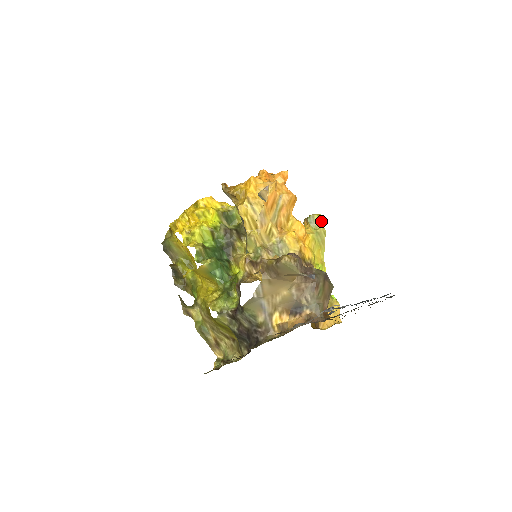
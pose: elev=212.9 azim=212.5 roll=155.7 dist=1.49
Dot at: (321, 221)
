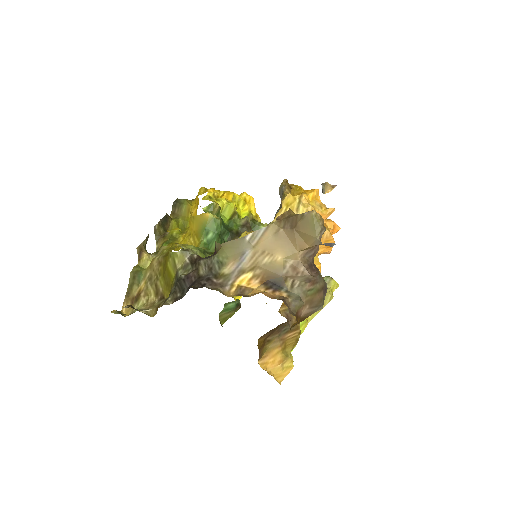
Dot at: occluded
